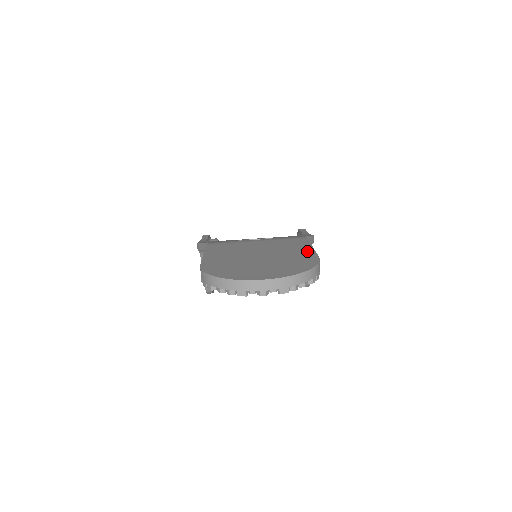
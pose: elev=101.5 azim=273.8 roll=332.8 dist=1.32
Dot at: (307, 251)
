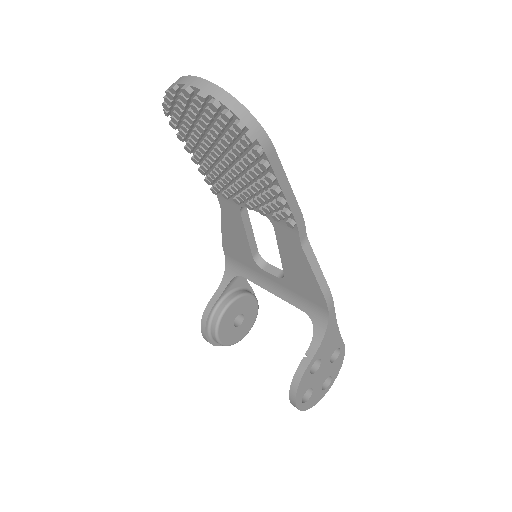
Dot at: occluded
